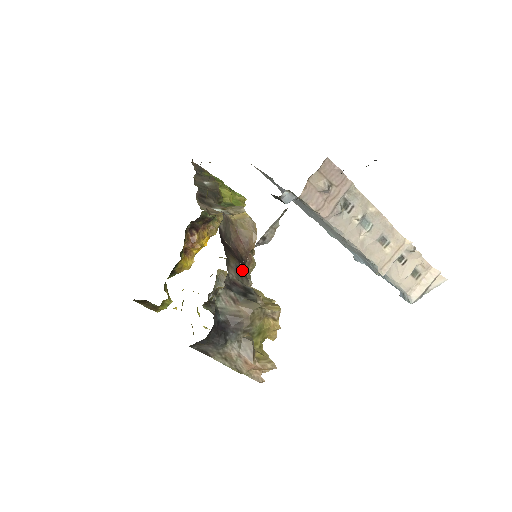
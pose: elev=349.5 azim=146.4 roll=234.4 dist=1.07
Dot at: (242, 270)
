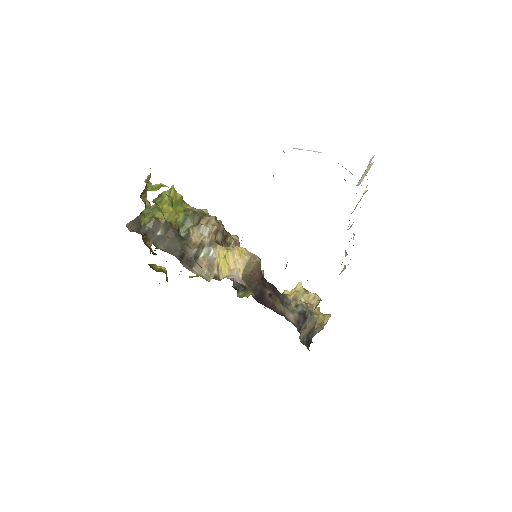
Dot at: (281, 298)
